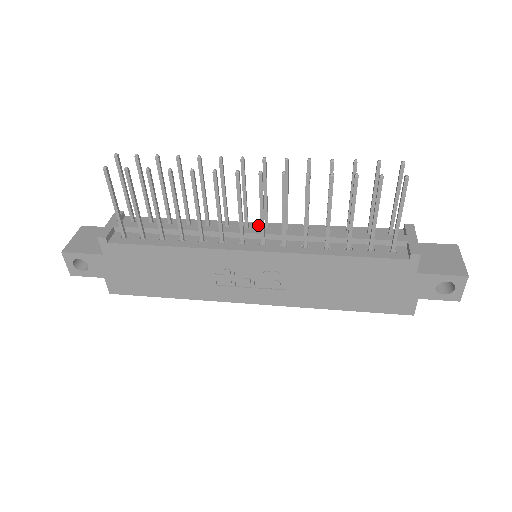
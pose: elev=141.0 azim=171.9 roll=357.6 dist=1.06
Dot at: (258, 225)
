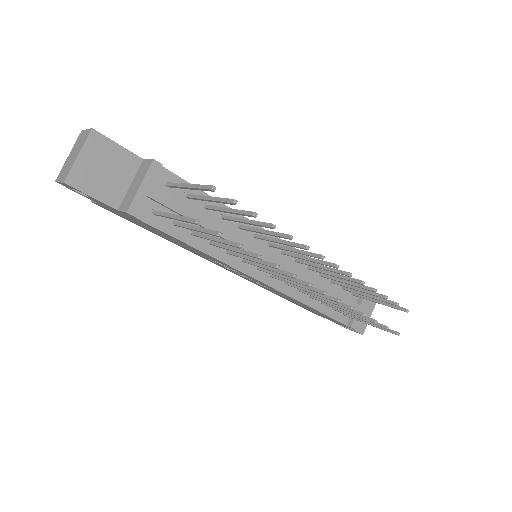
Dot at: (279, 244)
